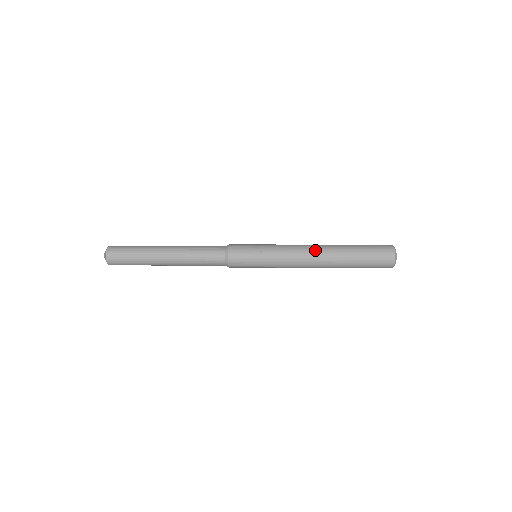
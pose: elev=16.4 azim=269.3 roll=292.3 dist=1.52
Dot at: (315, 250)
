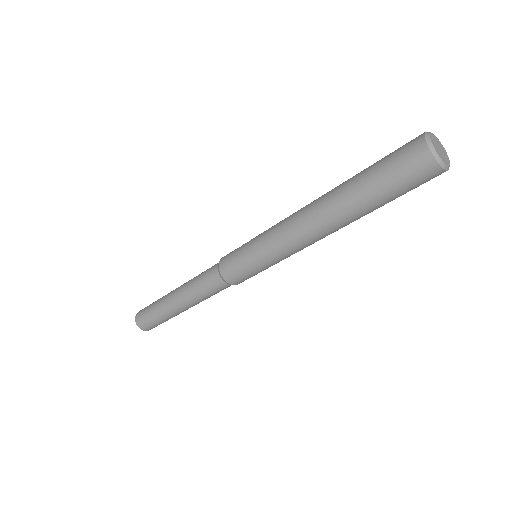
Dot at: occluded
